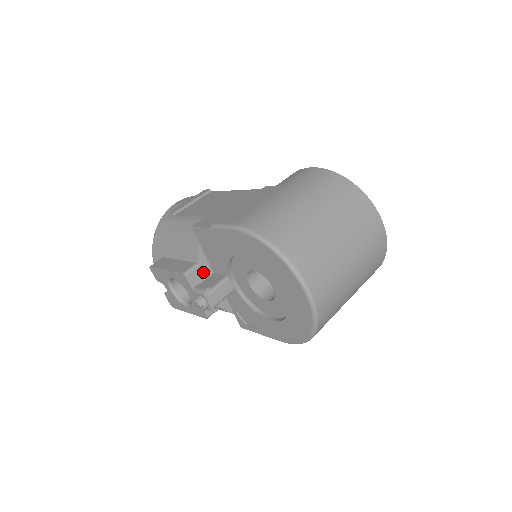
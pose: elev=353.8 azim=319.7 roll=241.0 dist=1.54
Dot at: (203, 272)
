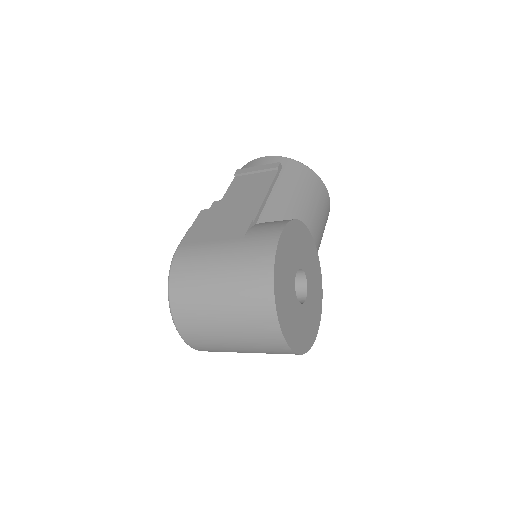
Dot at: occluded
